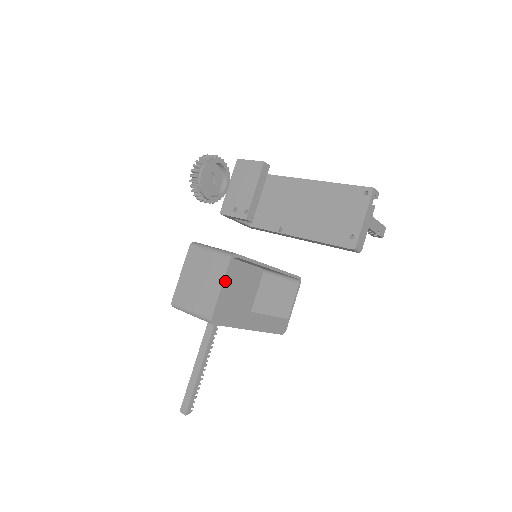
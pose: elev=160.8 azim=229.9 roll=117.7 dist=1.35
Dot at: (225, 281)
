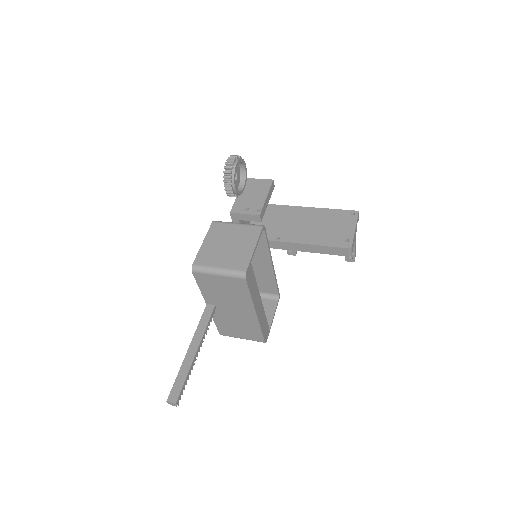
Dot at: (257, 244)
